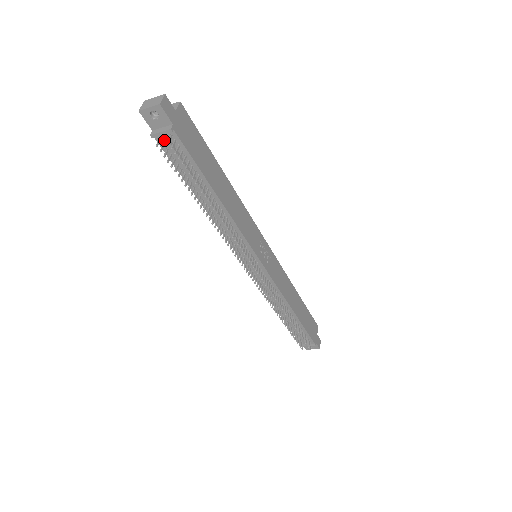
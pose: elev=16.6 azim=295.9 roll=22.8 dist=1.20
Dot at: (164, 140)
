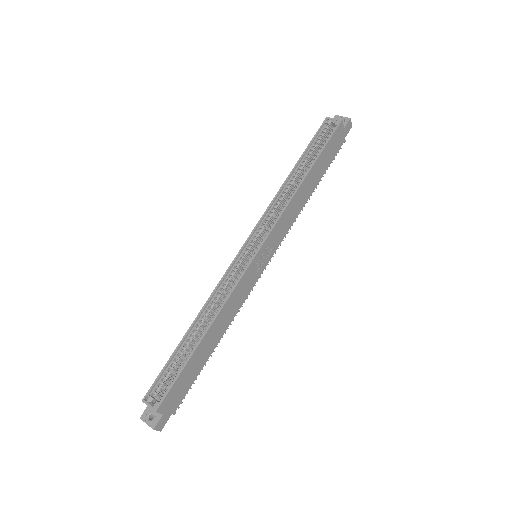
Dot at: occluded
